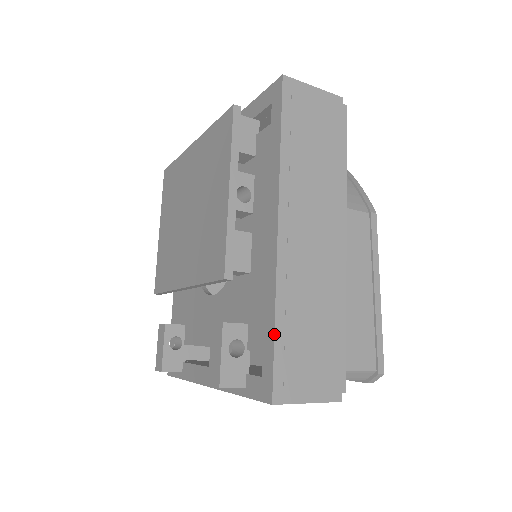
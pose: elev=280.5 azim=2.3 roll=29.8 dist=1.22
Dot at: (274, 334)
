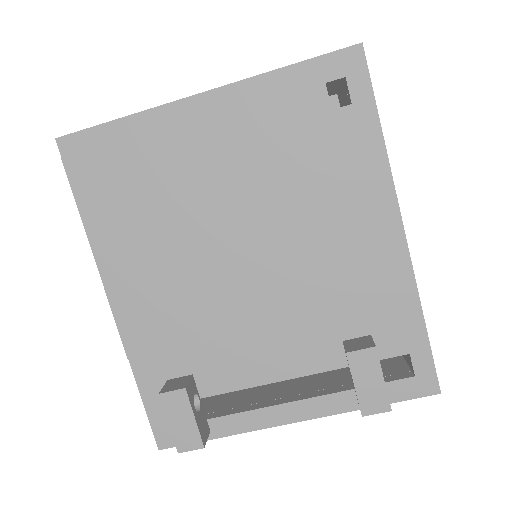
Dot at: (427, 333)
